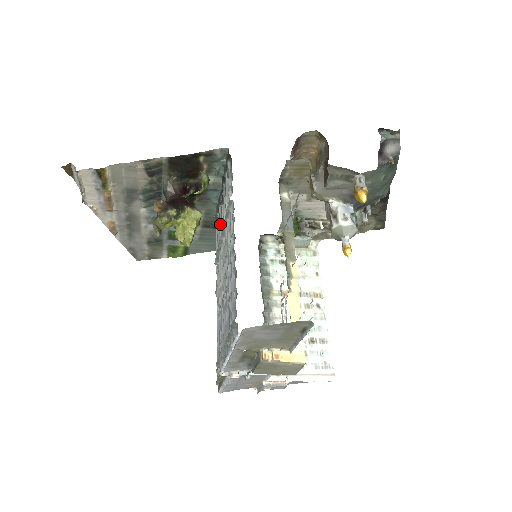
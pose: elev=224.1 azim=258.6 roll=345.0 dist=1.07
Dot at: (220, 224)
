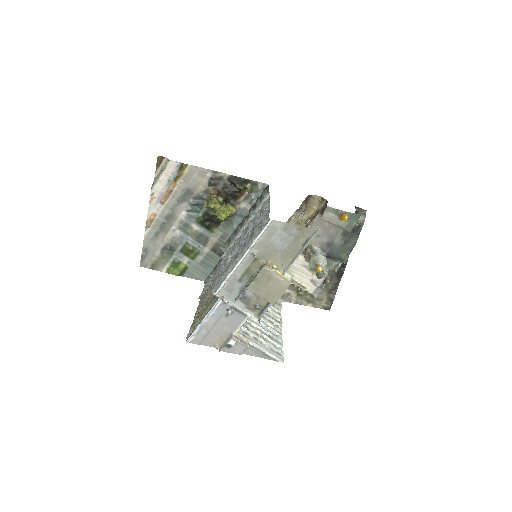
Dot at: (239, 231)
